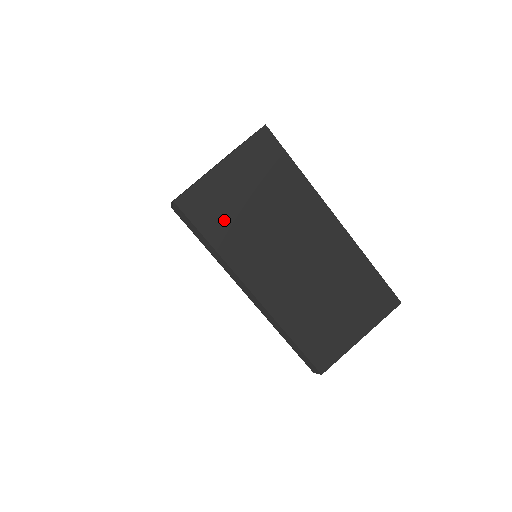
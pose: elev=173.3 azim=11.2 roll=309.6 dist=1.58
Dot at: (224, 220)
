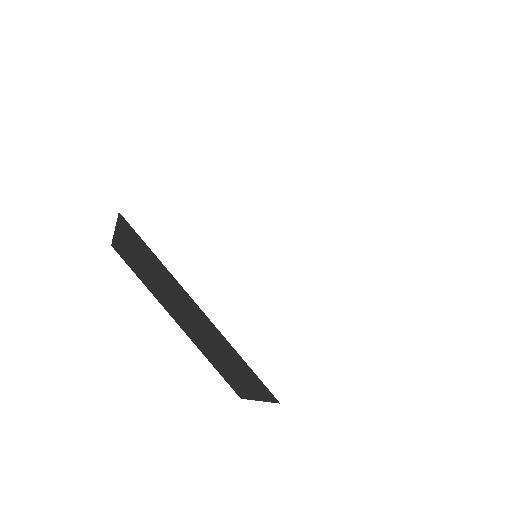
Dot at: (139, 270)
